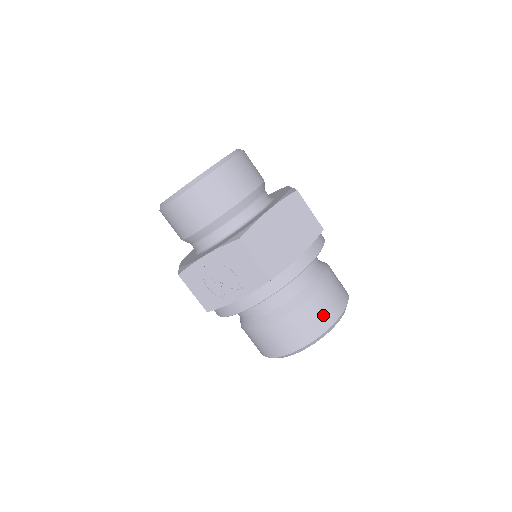
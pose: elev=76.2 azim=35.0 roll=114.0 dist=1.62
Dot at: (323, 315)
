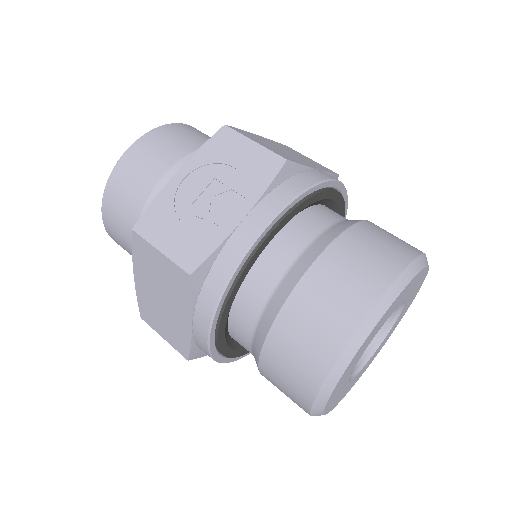
Dot at: (396, 242)
